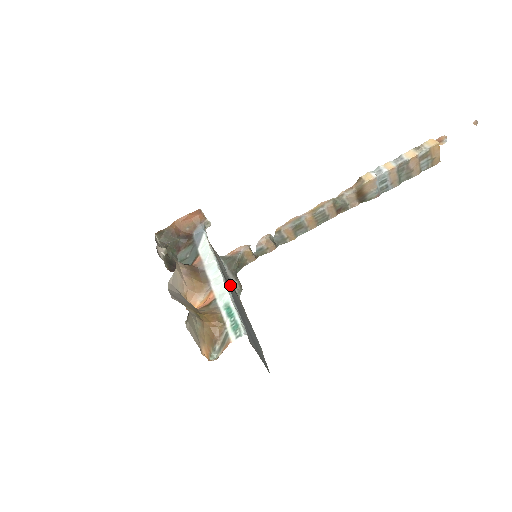
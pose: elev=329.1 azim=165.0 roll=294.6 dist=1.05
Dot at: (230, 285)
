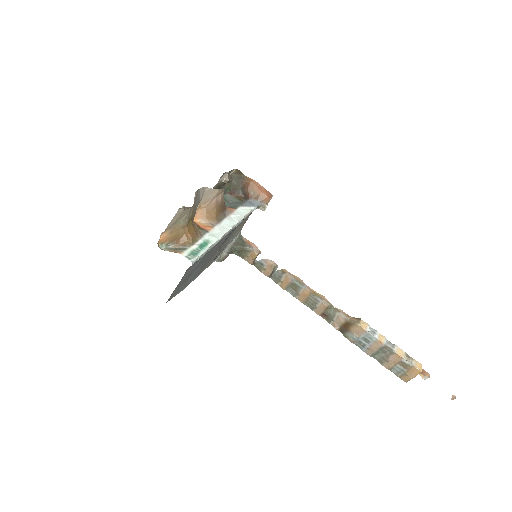
Dot at: (222, 247)
